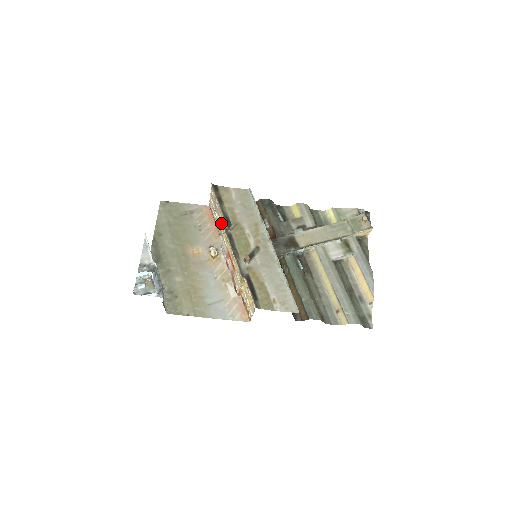
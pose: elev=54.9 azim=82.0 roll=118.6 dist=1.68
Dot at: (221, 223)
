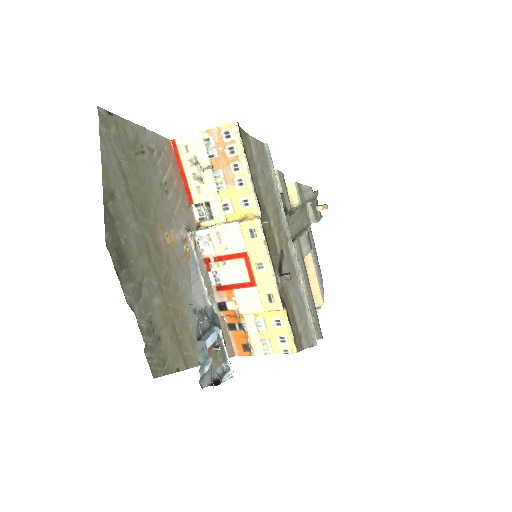
Dot at: (230, 197)
